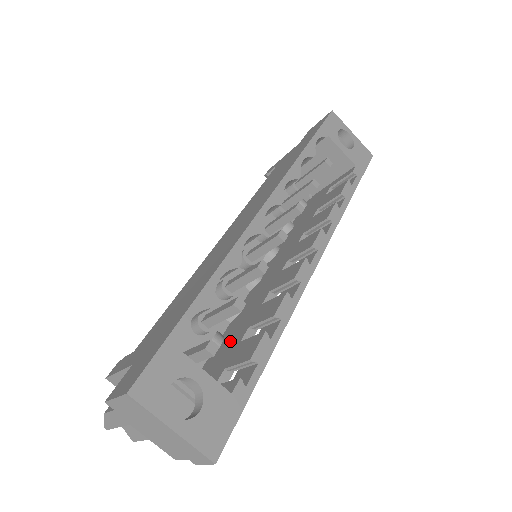
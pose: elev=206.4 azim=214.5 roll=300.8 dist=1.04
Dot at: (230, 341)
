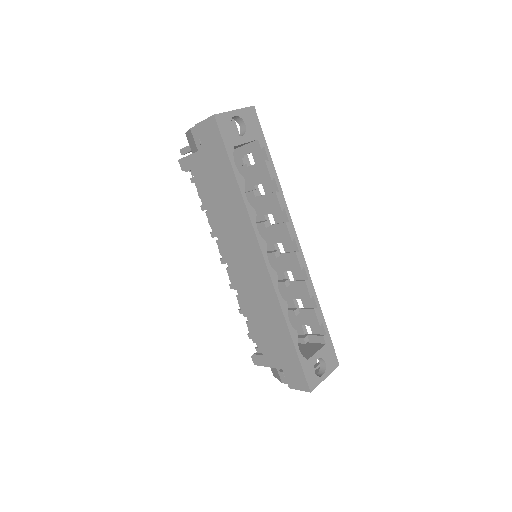
Dot at: occluded
